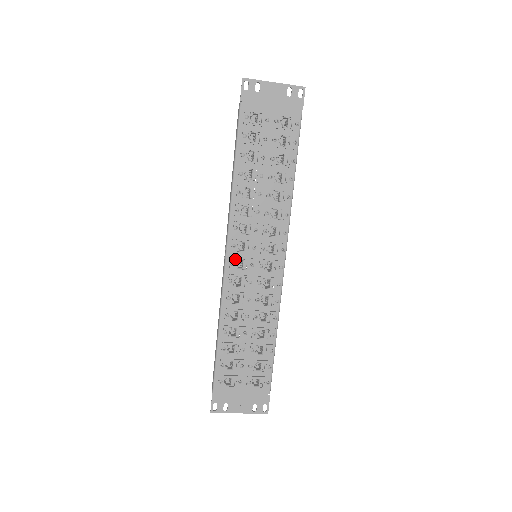
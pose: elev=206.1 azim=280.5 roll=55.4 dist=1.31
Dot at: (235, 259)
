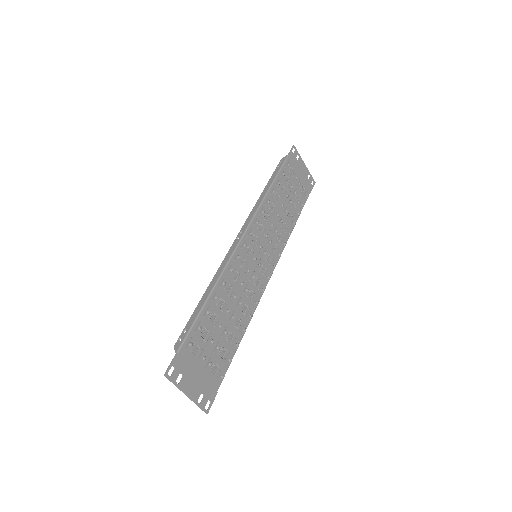
Dot at: (248, 244)
